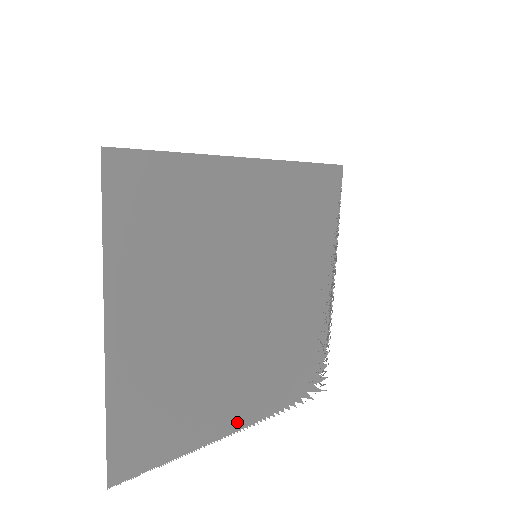
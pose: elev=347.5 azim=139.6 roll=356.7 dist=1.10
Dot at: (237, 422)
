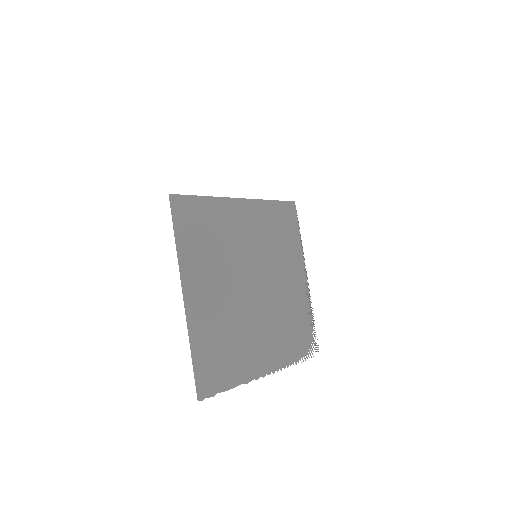
Dot at: (266, 367)
